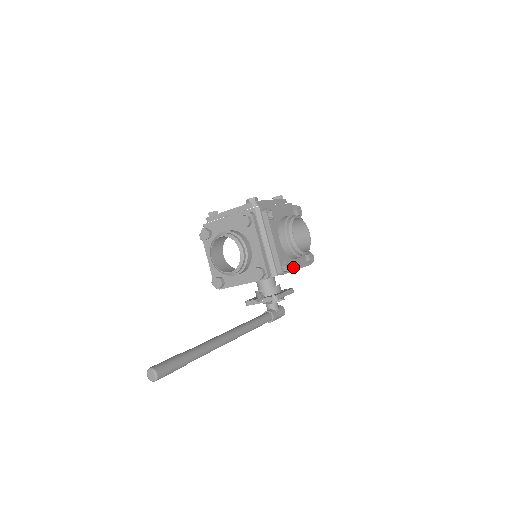
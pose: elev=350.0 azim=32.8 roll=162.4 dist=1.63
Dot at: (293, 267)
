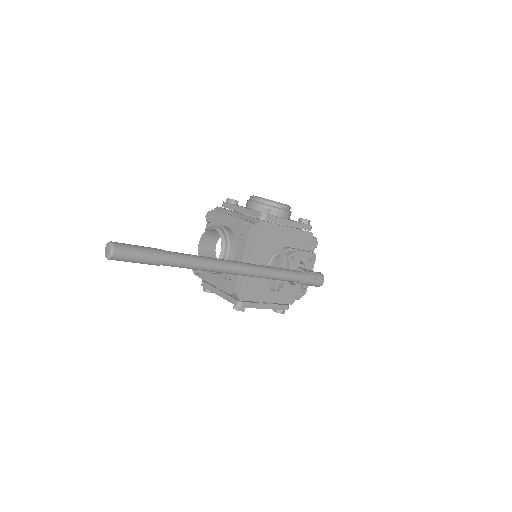
Dot at: (280, 218)
